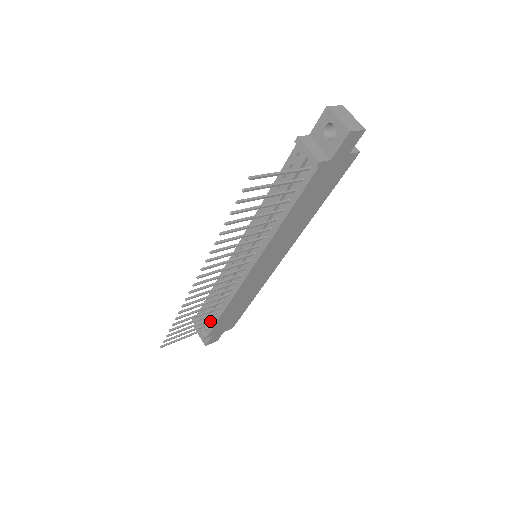
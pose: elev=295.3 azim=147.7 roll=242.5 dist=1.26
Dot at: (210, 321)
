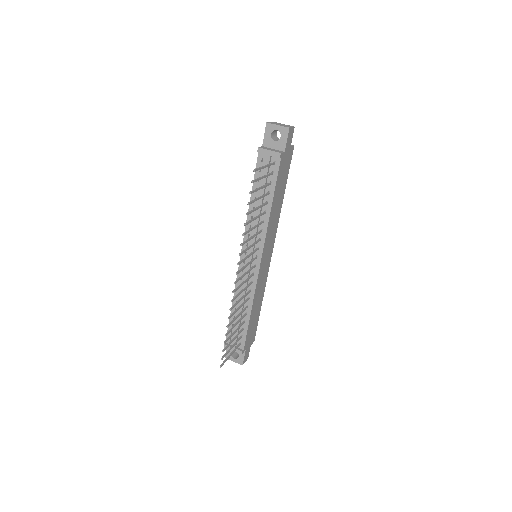
Dot at: (241, 334)
